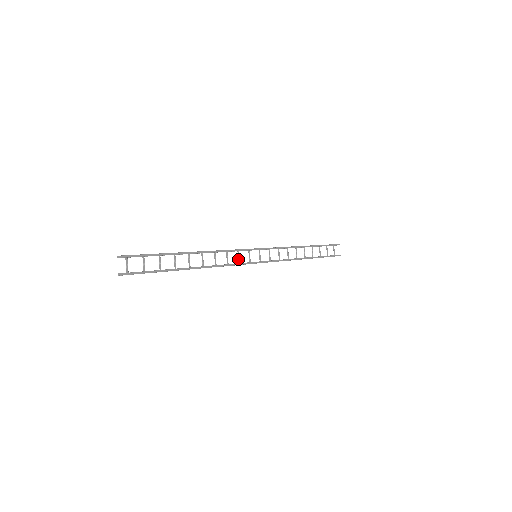
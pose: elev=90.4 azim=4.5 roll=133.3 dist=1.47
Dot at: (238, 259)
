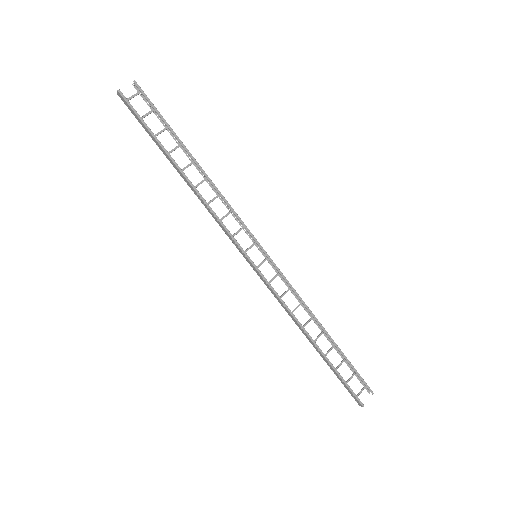
Dot at: (235, 233)
